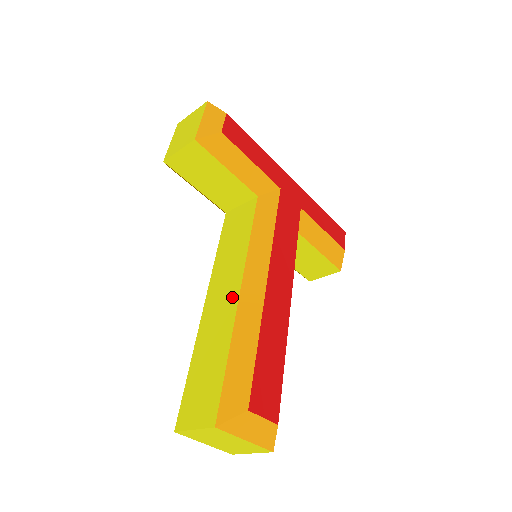
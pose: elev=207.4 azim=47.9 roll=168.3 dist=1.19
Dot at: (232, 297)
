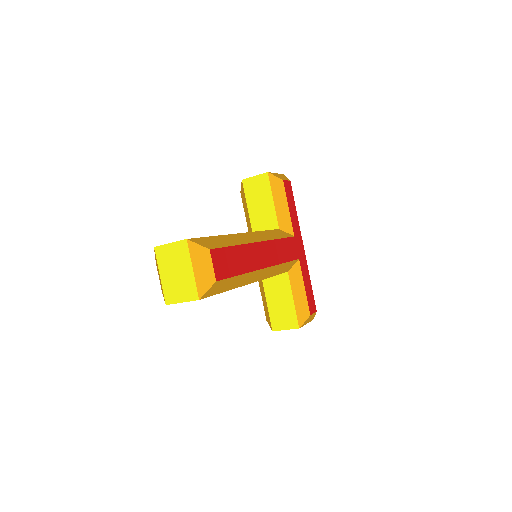
Dot at: occluded
